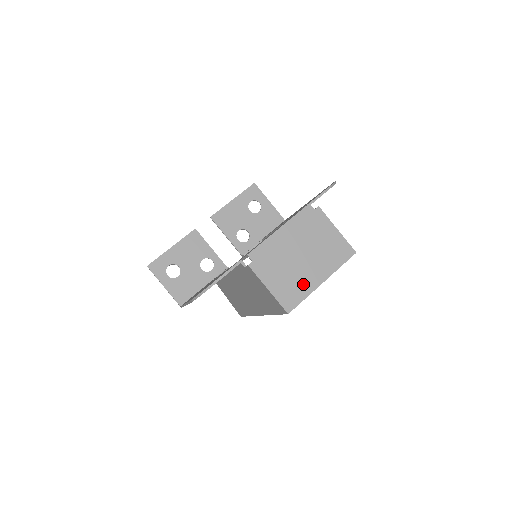
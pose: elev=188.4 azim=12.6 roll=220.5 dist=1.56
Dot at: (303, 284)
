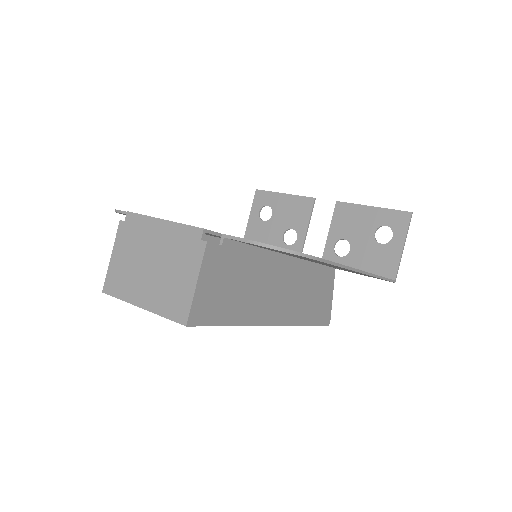
Dot at: (130, 287)
